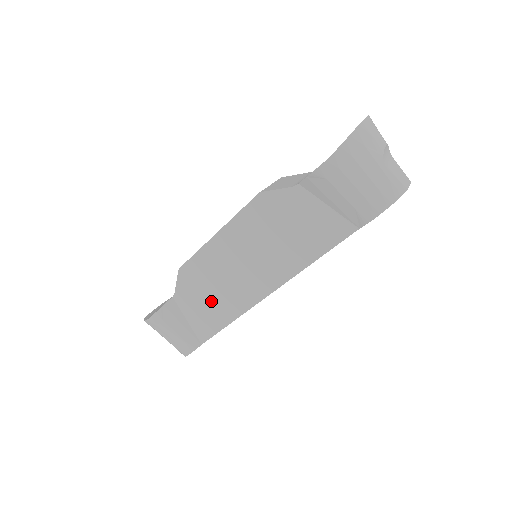
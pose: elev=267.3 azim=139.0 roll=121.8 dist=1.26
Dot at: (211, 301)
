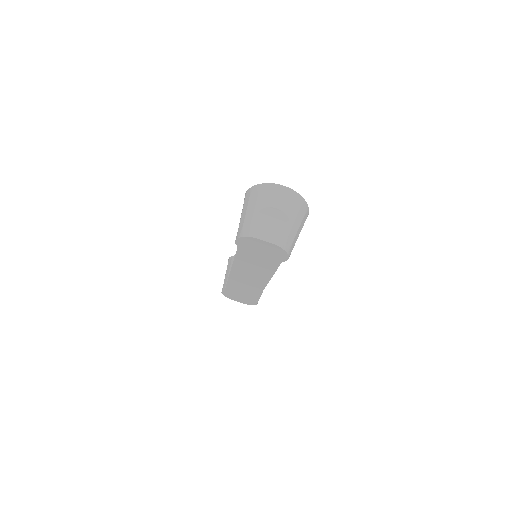
Dot at: occluded
